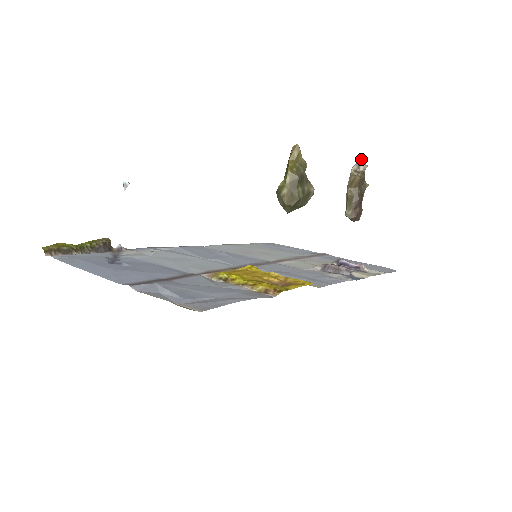
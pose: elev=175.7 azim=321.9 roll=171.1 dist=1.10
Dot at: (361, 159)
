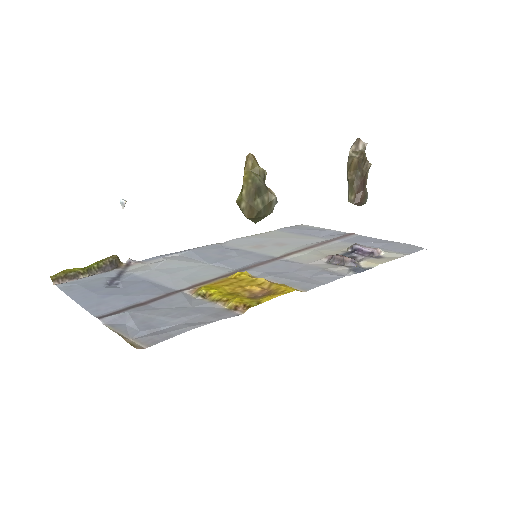
Dot at: (358, 138)
